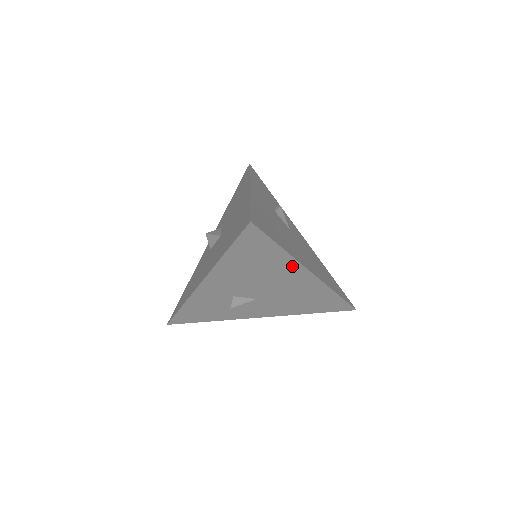
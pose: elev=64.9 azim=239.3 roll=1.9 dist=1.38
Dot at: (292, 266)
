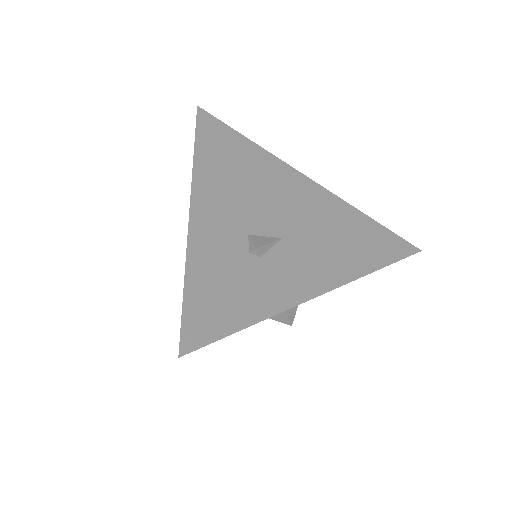
Dot at: (276, 166)
